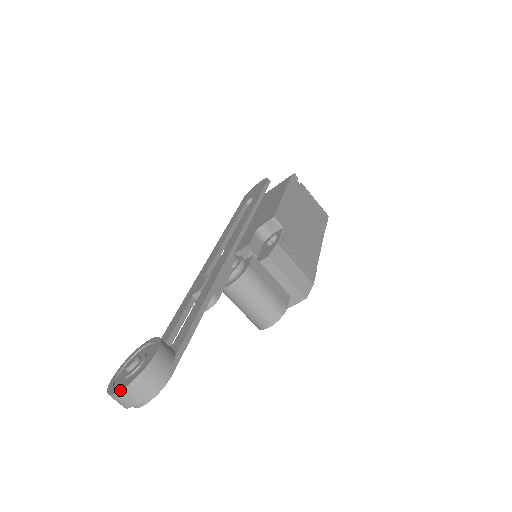
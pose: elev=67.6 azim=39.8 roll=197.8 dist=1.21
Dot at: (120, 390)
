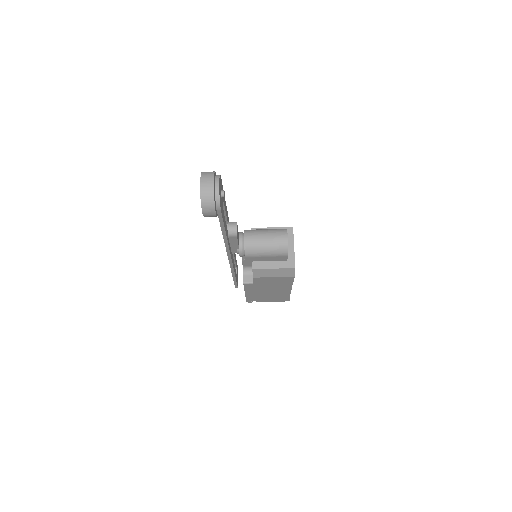
Dot at: (200, 181)
